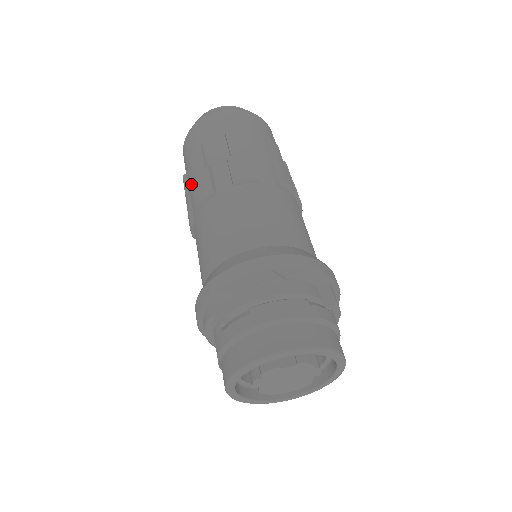
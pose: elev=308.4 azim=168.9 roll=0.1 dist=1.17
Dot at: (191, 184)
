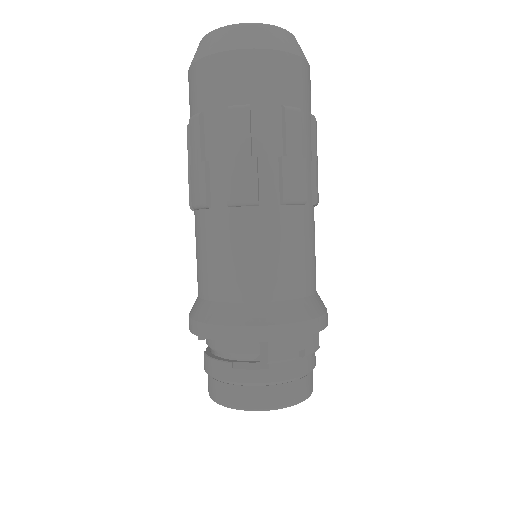
Dot at: occluded
